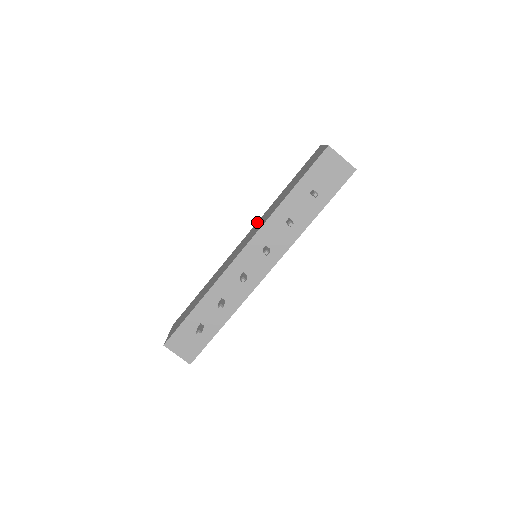
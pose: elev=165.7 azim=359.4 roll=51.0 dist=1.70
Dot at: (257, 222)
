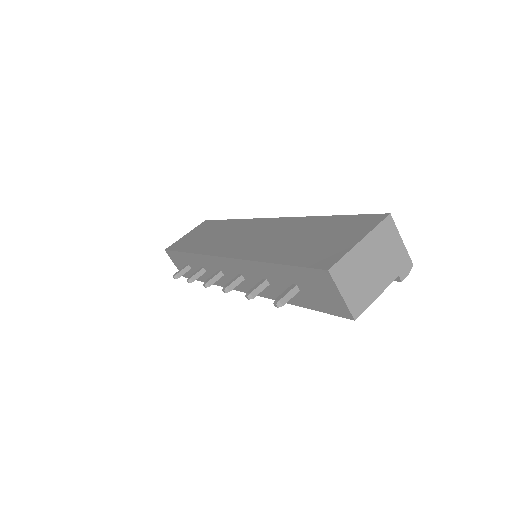
Dot at: (283, 219)
